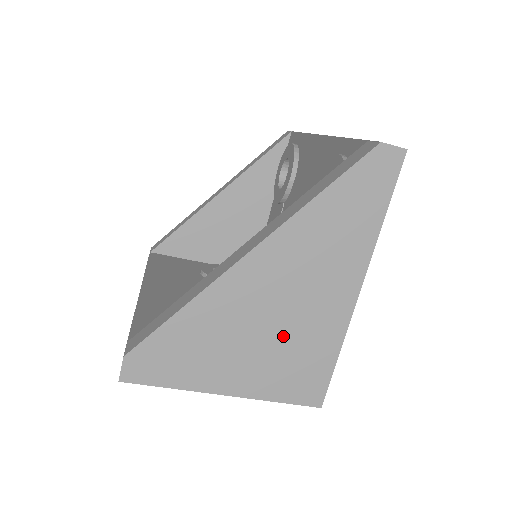
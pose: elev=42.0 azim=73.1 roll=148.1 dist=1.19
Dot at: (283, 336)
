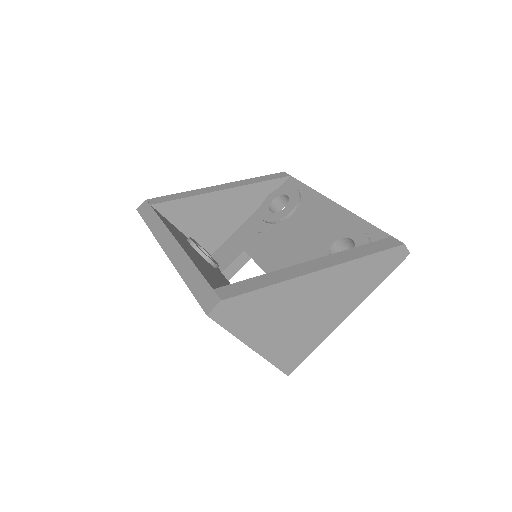
Dot at: (302, 325)
